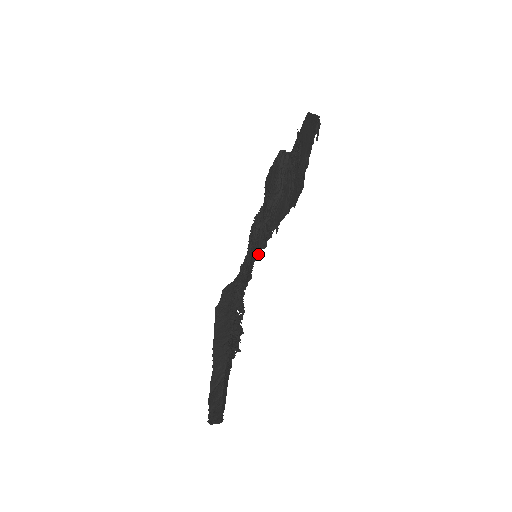
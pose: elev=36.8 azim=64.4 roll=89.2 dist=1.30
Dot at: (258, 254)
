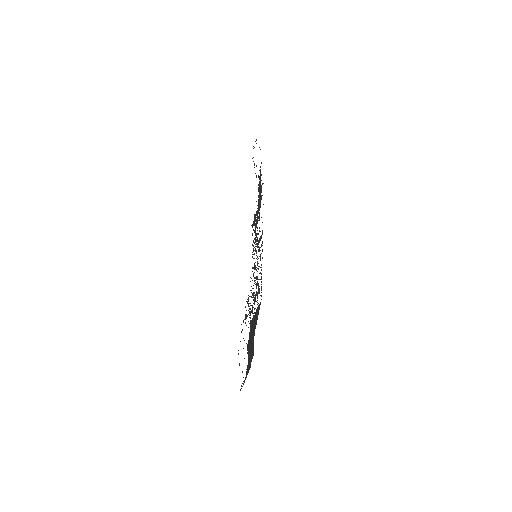
Dot at: (253, 250)
